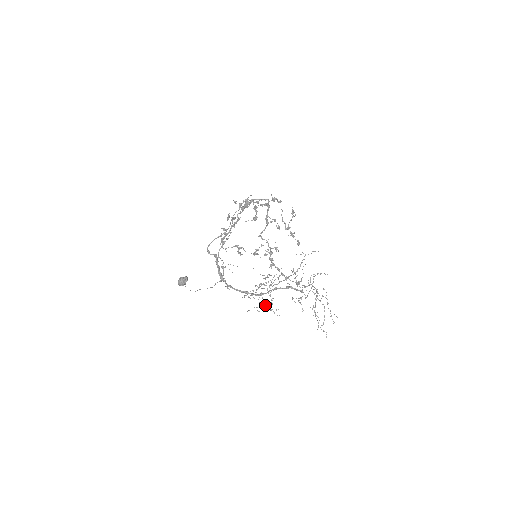
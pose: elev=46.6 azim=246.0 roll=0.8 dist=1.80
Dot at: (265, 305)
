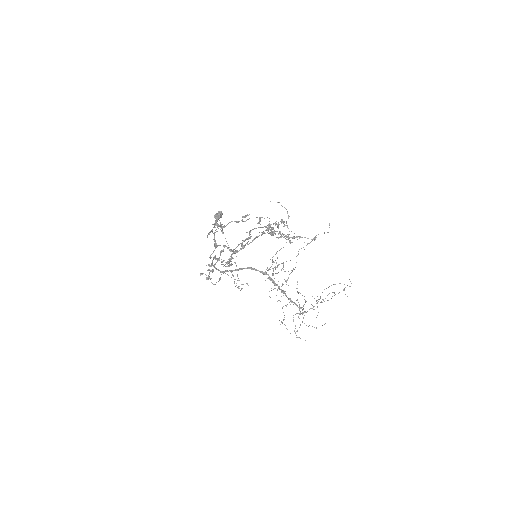
Dot at: occluded
